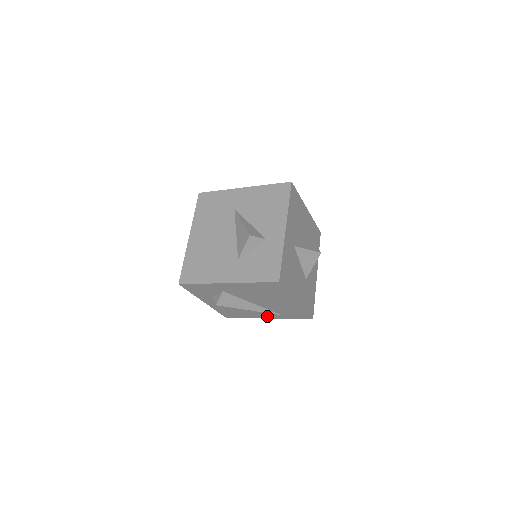
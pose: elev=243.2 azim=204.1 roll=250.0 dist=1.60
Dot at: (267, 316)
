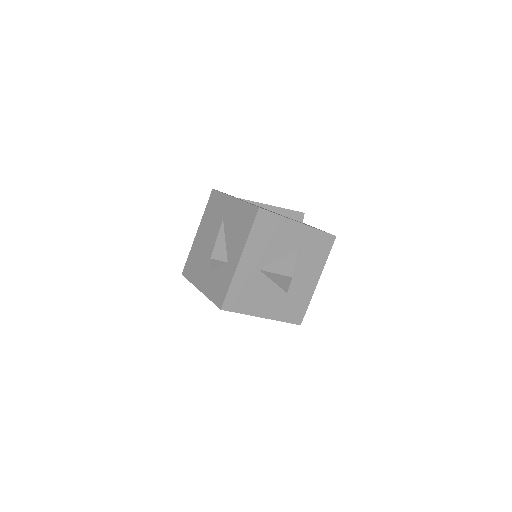
Dot at: occluded
